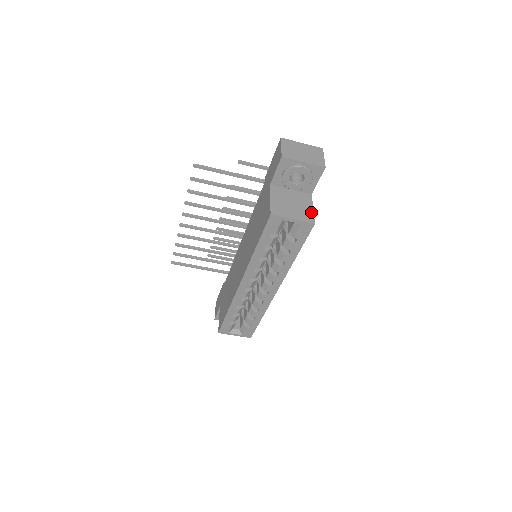
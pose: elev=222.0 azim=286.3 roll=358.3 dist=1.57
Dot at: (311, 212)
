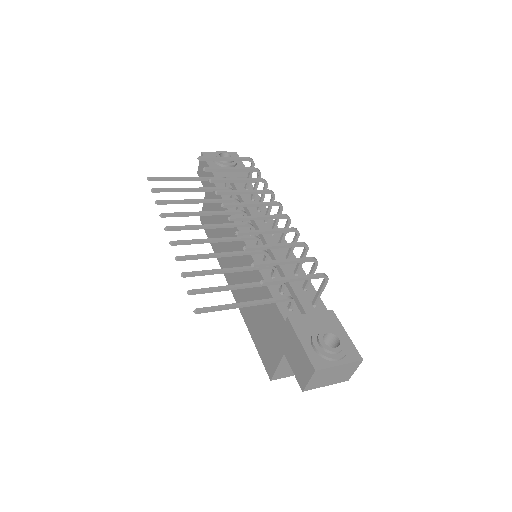
Dot at: occluded
